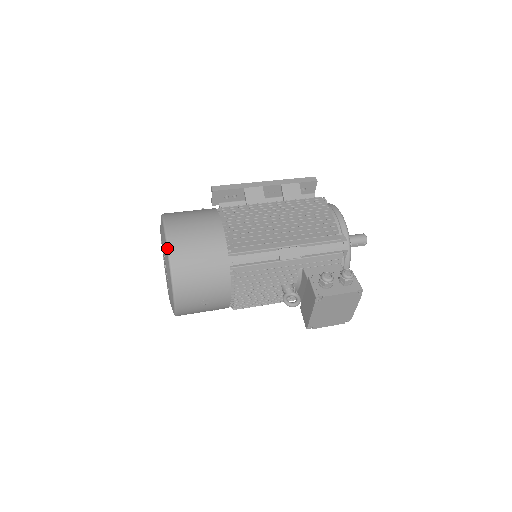
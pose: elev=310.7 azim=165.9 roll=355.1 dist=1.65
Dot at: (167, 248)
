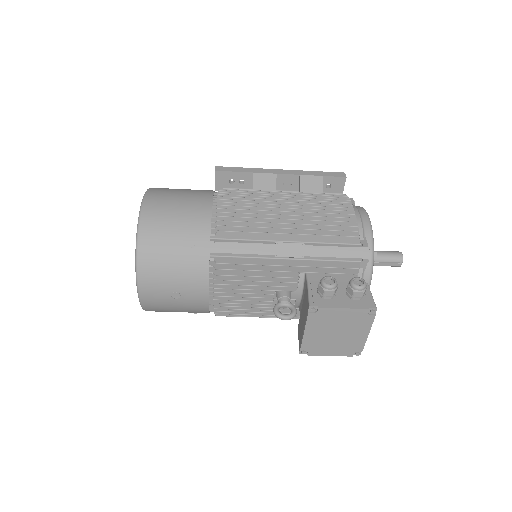
Dot at: (138, 219)
